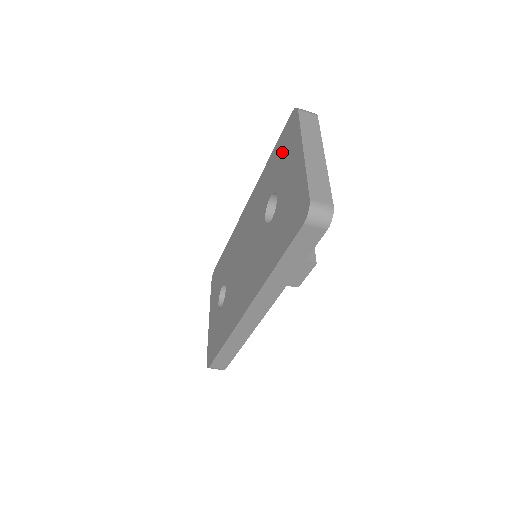
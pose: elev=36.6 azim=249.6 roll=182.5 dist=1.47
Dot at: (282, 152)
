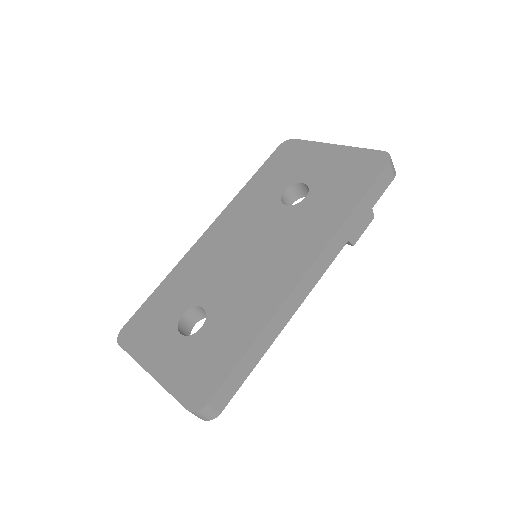
Dot at: (284, 164)
